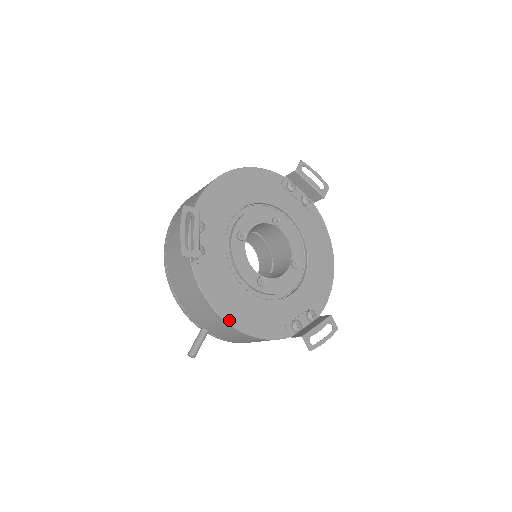
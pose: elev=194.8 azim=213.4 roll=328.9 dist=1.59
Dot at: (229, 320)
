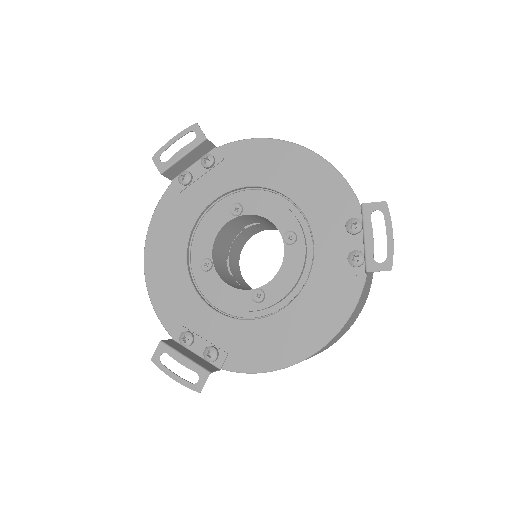
Dot at: (147, 255)
